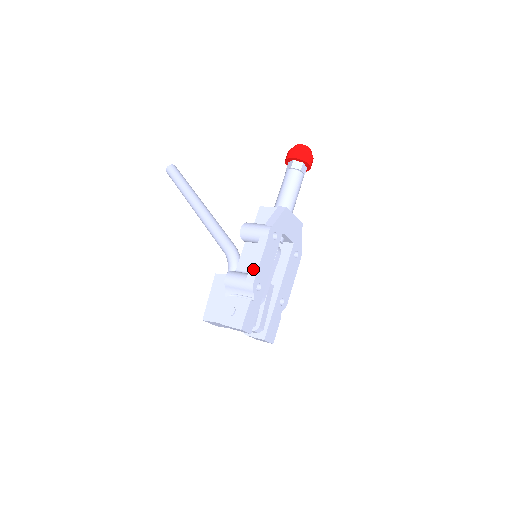
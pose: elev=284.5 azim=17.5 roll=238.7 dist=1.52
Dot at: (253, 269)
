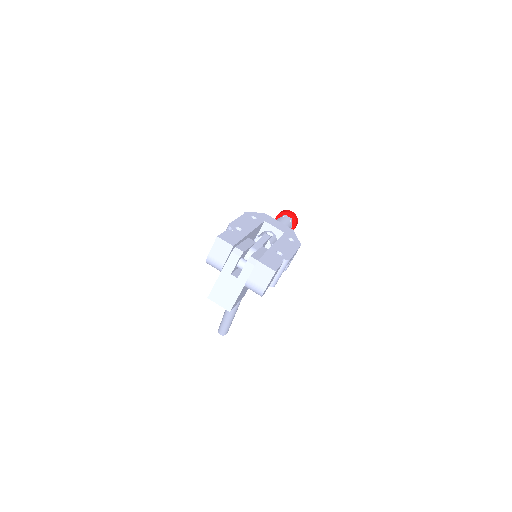
Dot at: occluded
